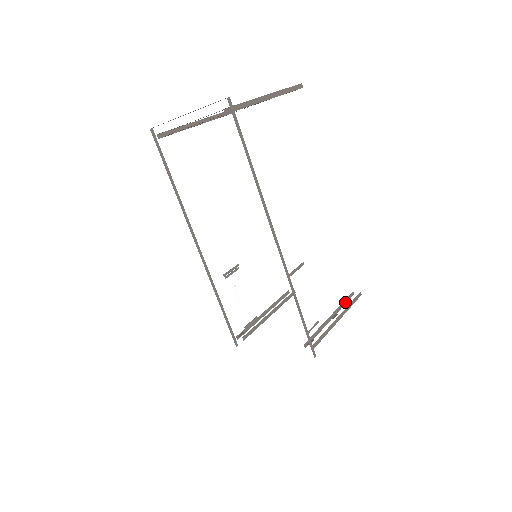
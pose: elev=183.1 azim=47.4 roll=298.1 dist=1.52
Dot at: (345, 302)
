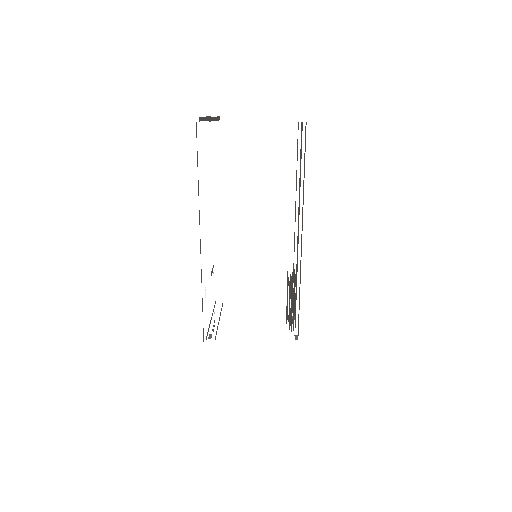
Dot at: occluded
